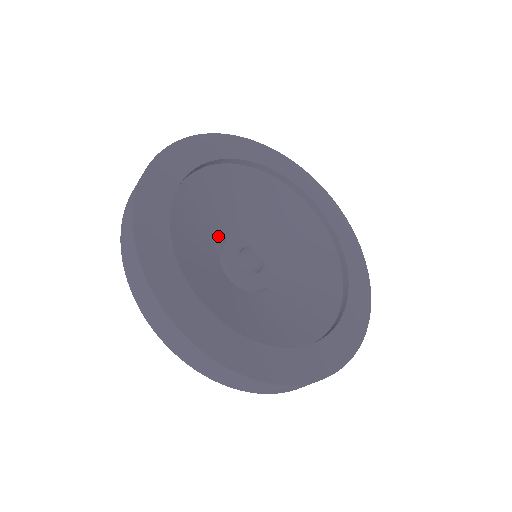
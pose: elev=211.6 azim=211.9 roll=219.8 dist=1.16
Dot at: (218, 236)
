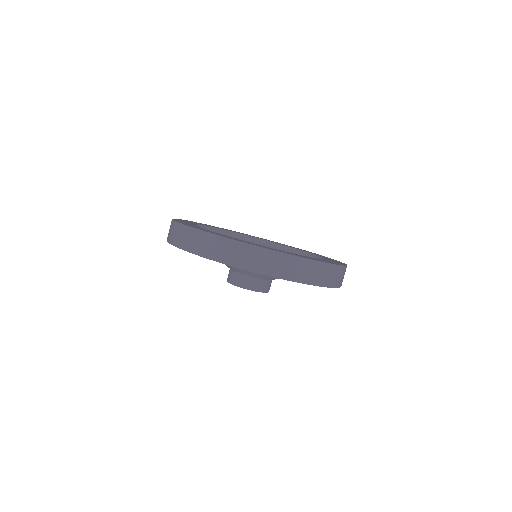
Dot at: occluded
